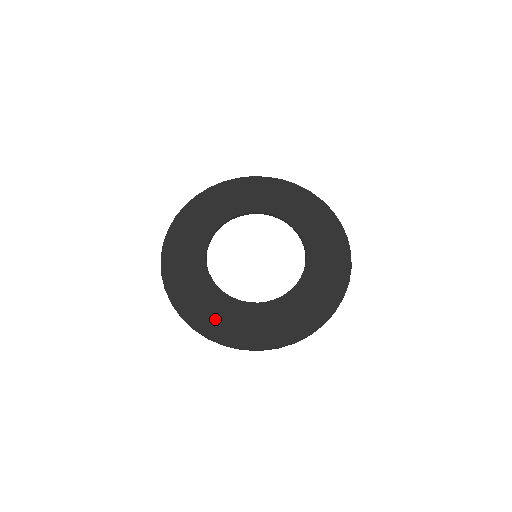
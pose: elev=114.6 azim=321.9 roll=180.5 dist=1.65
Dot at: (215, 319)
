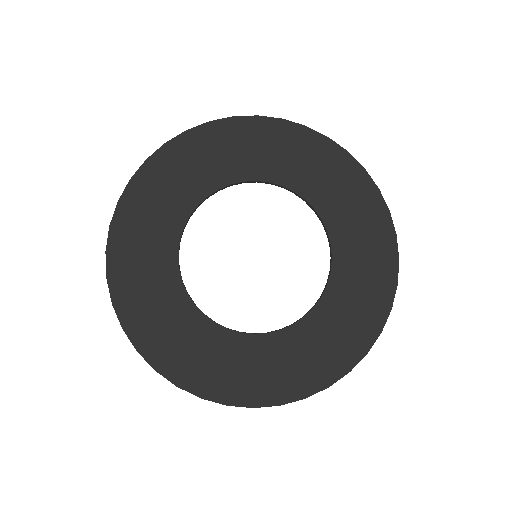
Dot at: (208, 367)
